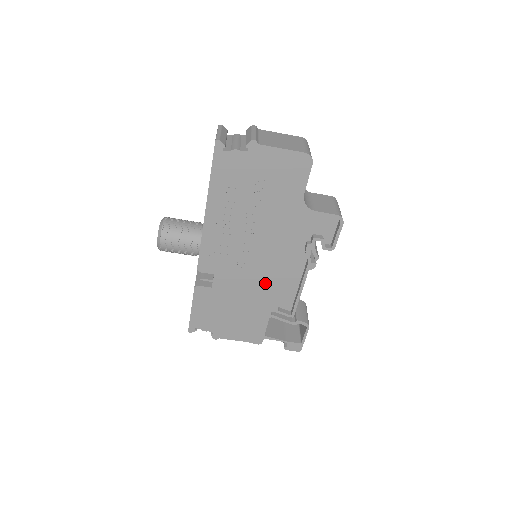
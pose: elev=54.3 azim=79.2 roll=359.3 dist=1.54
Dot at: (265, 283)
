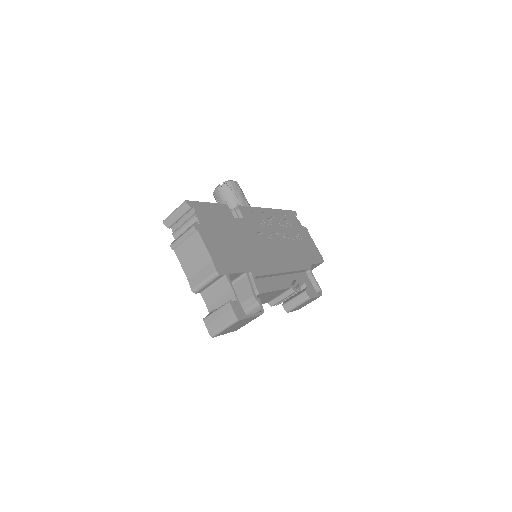
Dot at: (263, 258)
